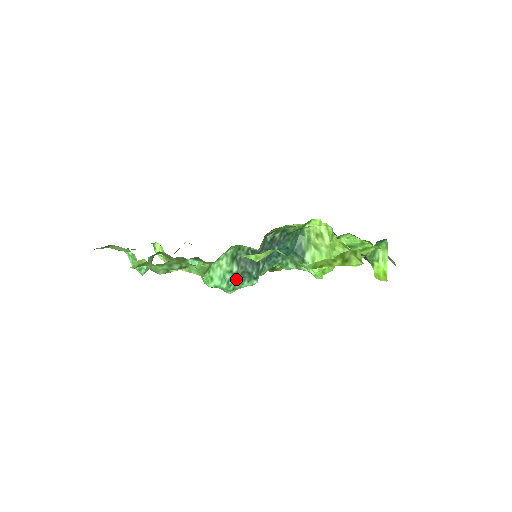
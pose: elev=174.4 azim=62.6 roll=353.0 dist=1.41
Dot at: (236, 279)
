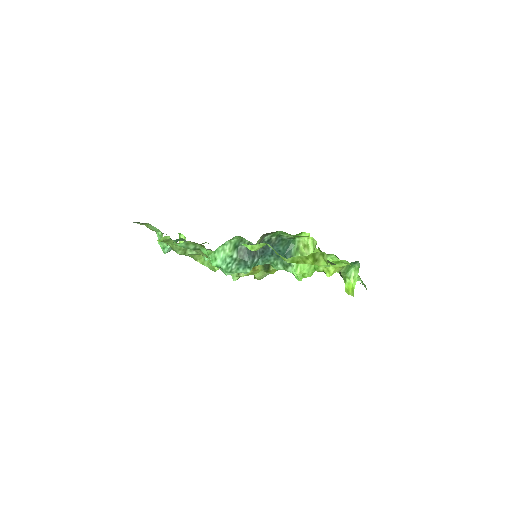
Dot at: (234, 264)
